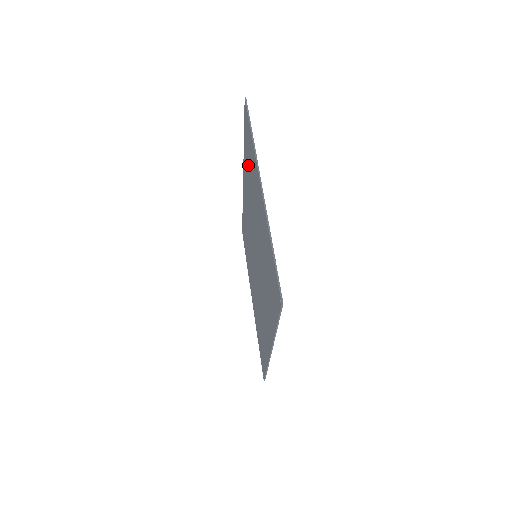
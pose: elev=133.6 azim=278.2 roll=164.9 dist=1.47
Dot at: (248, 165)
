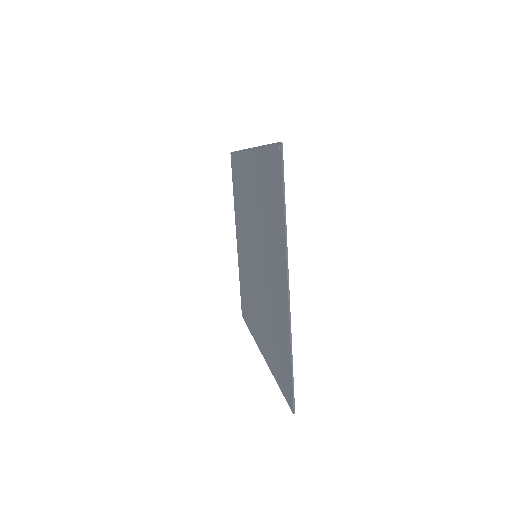
Dot at: (266, 191)
